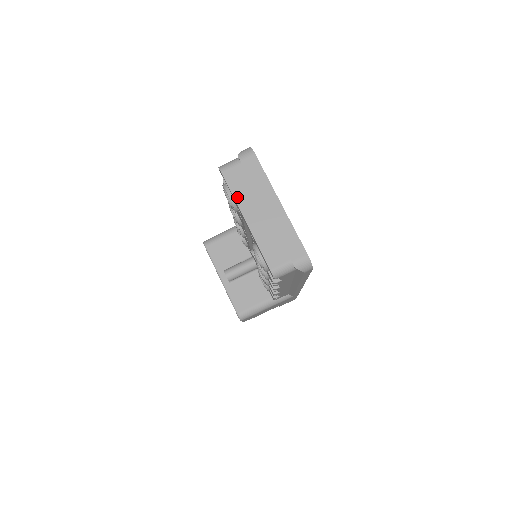
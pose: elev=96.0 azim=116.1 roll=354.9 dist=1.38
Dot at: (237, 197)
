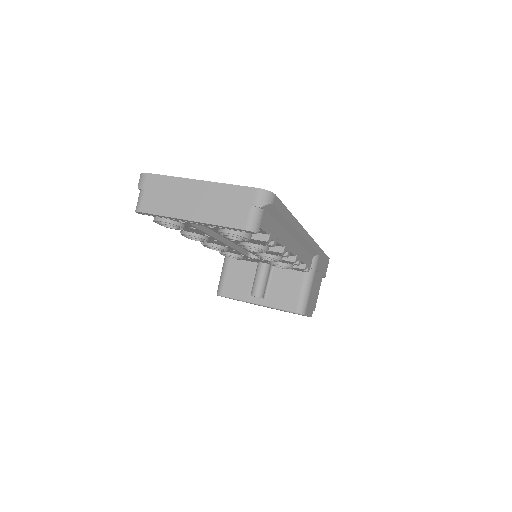
Dot at: (167, 213)
